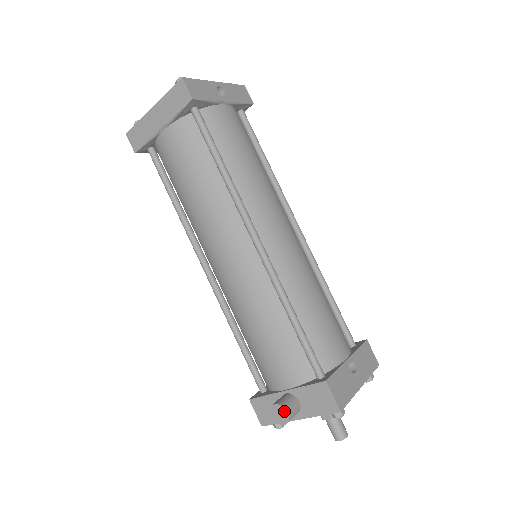
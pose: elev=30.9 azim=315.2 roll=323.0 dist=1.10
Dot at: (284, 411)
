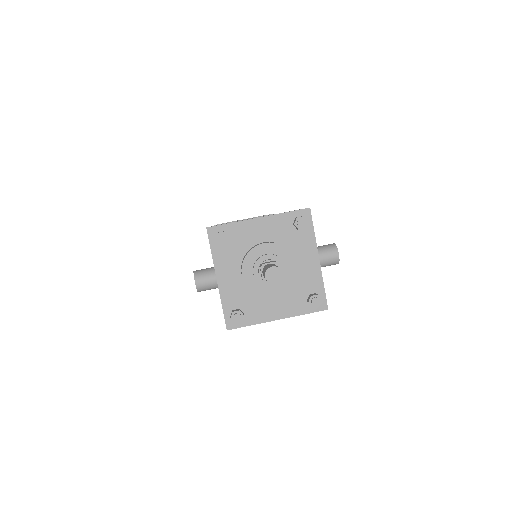
Dot at: occluded
